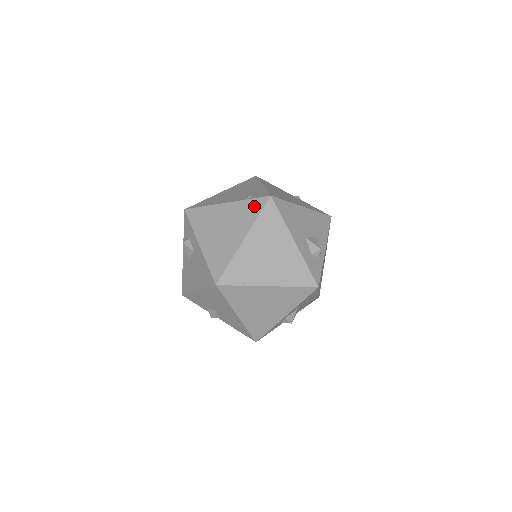
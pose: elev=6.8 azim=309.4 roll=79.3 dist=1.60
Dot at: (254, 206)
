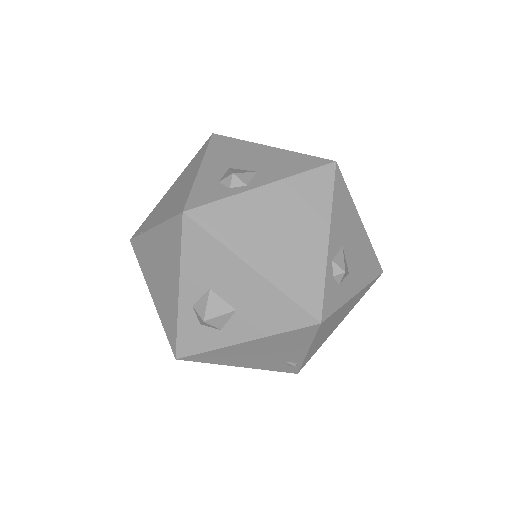
Dot at: occluded
